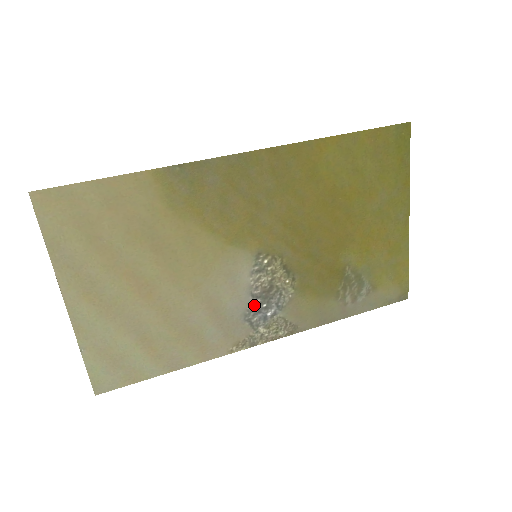
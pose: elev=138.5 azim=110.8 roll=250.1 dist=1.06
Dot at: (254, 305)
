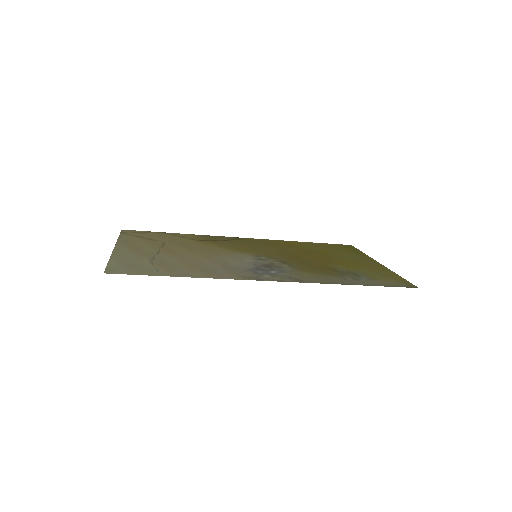
Dot at: (257, 268)
